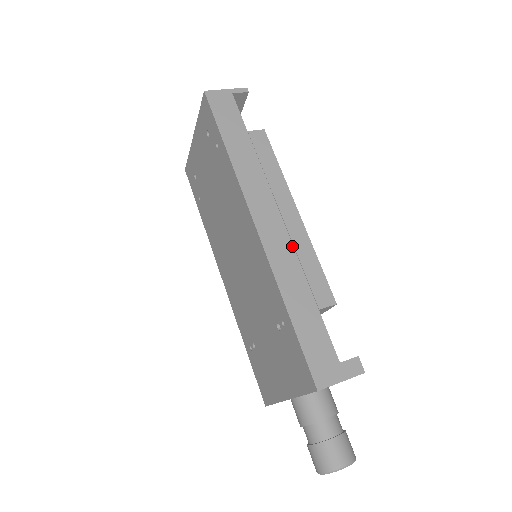
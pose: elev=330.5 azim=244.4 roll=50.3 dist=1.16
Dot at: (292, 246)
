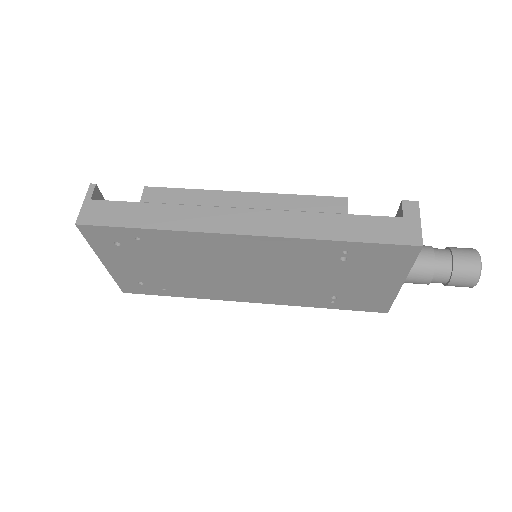
Dot at: (277, 211)
